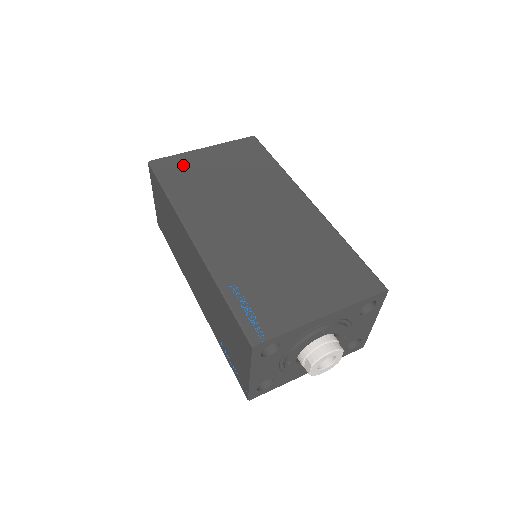
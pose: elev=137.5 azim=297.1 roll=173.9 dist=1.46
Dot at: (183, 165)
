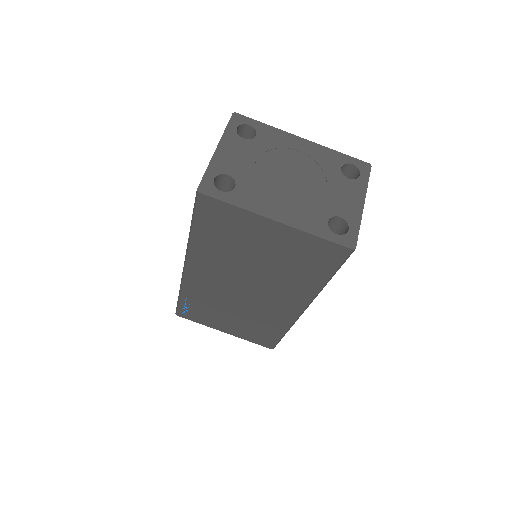
Dot at: (231, 222)
